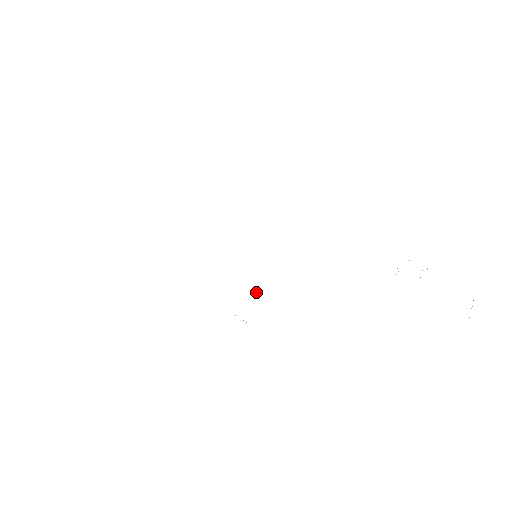
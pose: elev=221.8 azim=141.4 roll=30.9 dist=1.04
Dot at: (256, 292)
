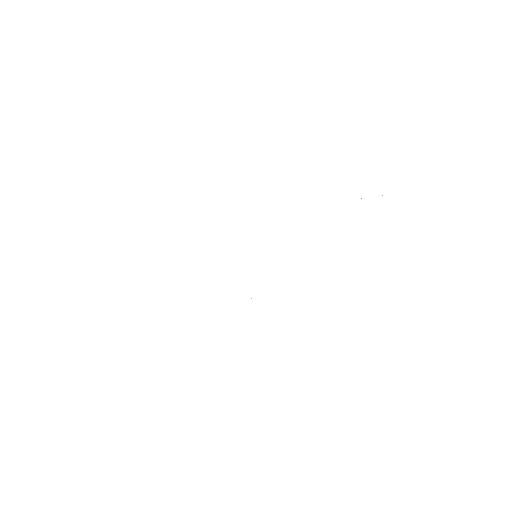
Dot at: occluded
